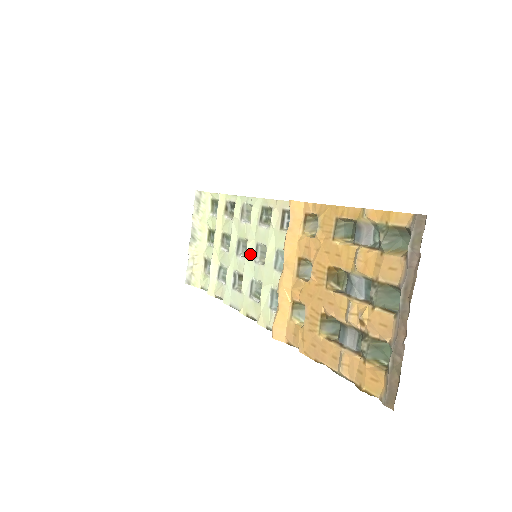
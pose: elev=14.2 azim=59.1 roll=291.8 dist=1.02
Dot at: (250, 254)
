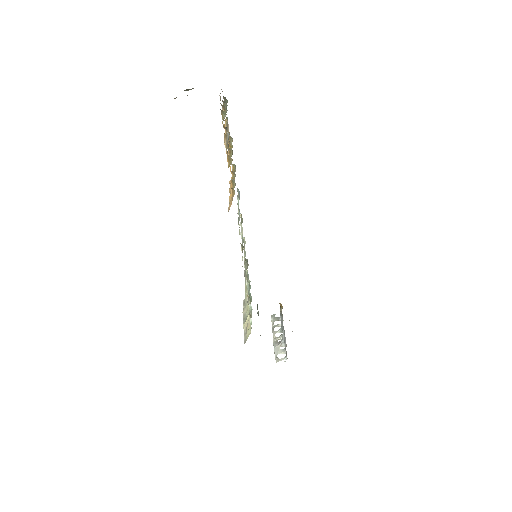
Dot at: occluded
